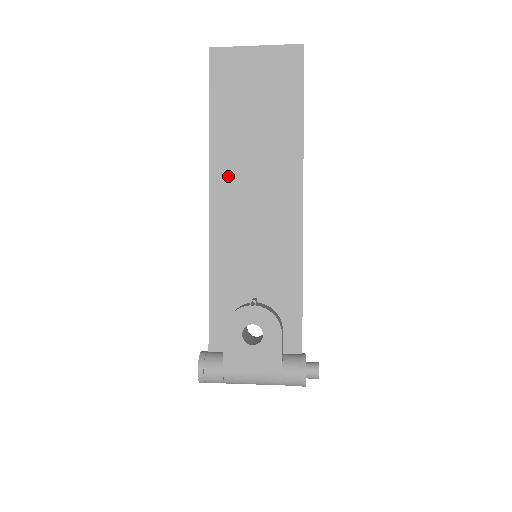
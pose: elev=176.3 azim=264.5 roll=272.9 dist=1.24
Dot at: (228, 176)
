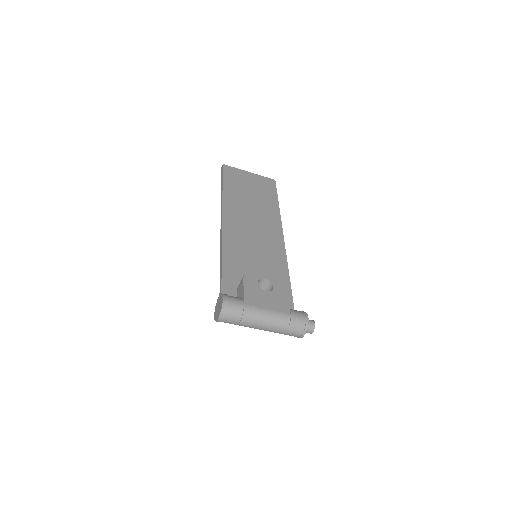
Dot at: (235, 214)
